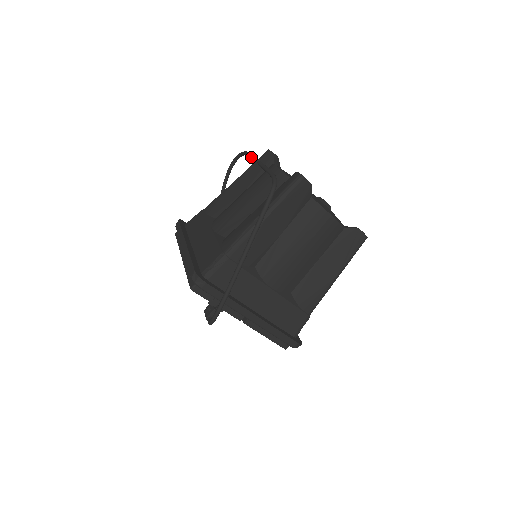
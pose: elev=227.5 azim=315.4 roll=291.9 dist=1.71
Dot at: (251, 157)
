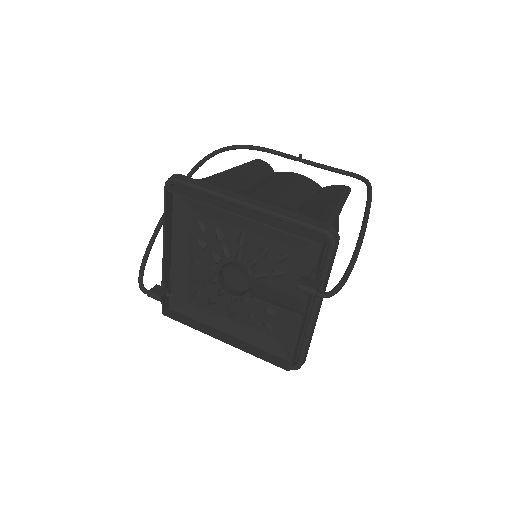
Dot at: (281, 152)
